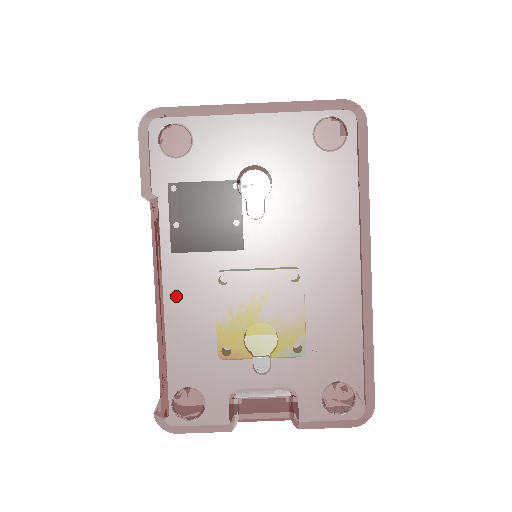
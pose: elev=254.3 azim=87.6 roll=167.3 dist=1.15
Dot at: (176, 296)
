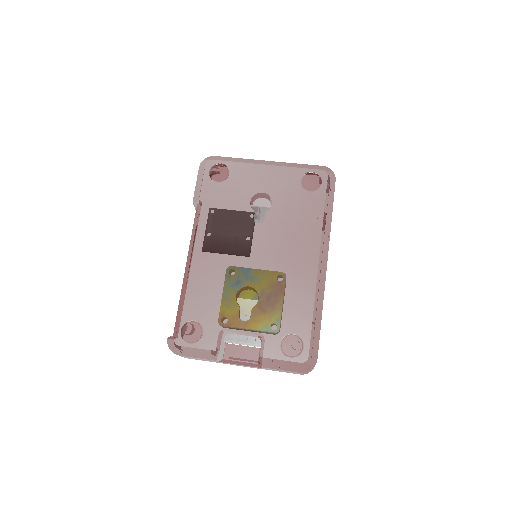
Dot at: (200, 261)
